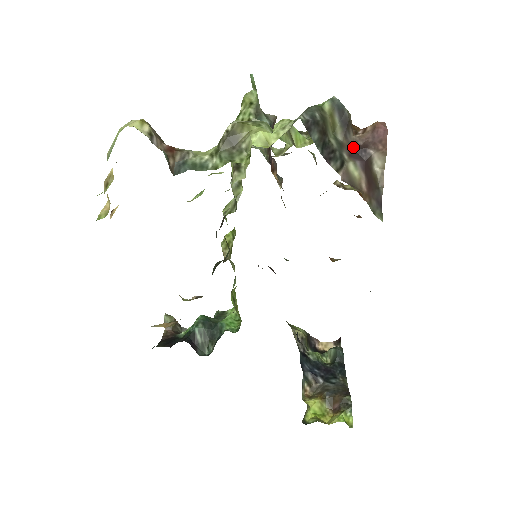
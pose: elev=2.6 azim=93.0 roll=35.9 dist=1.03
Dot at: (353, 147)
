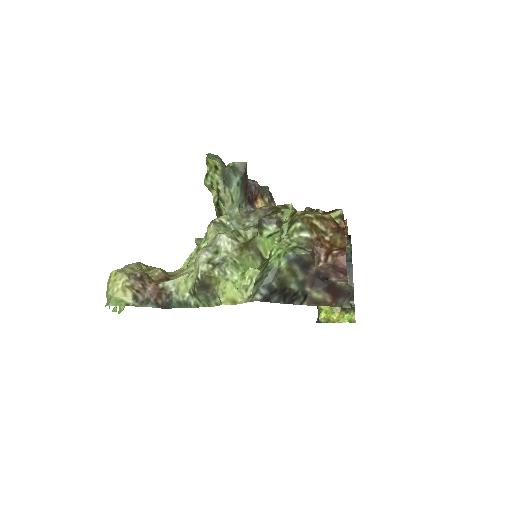
Dot at: (316, 275)
